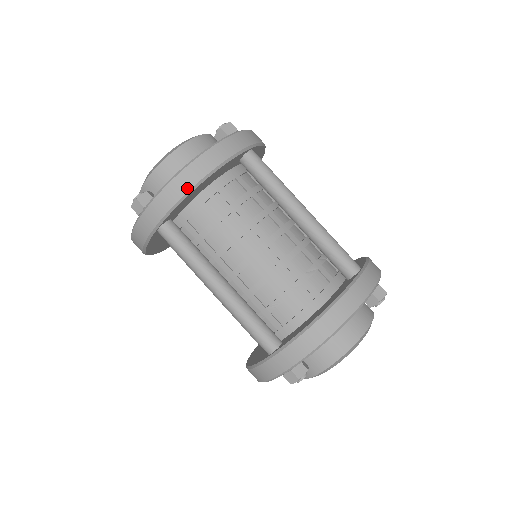
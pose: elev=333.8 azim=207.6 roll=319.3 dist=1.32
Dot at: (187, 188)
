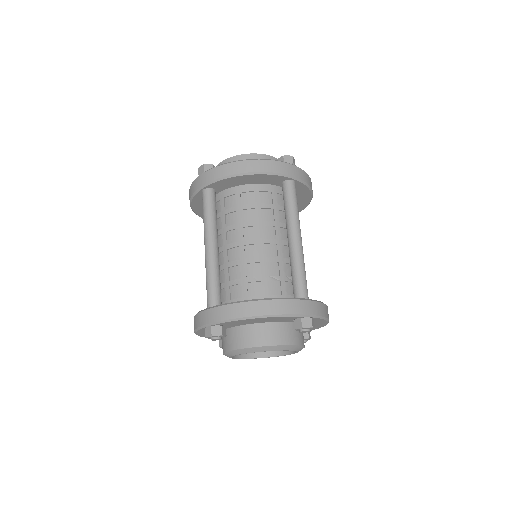
Dot at: (233, 173)
